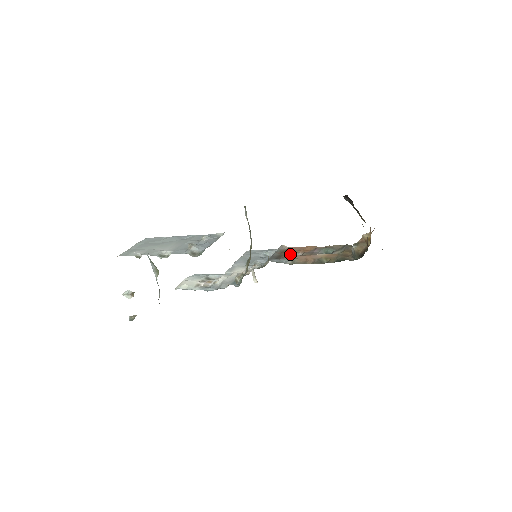
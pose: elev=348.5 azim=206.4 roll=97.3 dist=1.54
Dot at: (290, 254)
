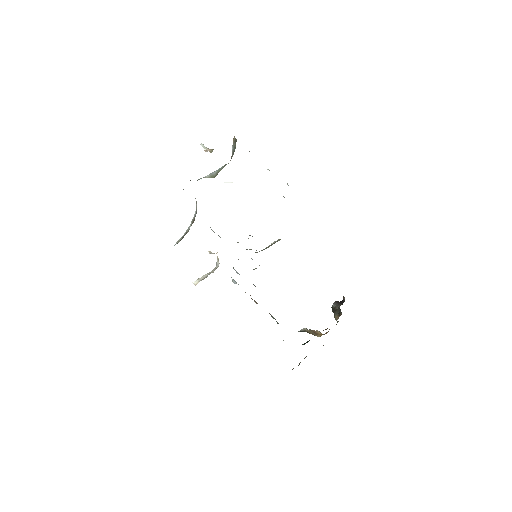
Dot at: occluded
